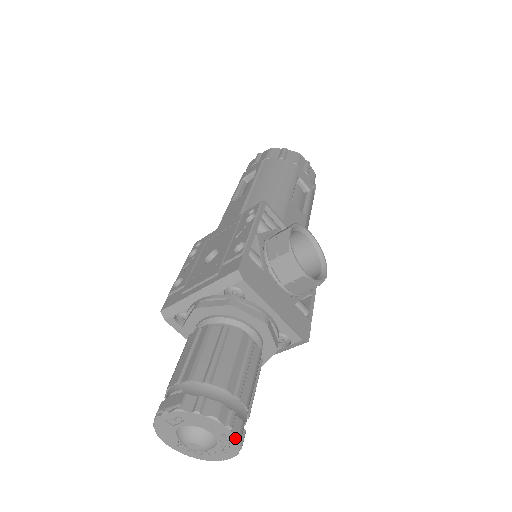
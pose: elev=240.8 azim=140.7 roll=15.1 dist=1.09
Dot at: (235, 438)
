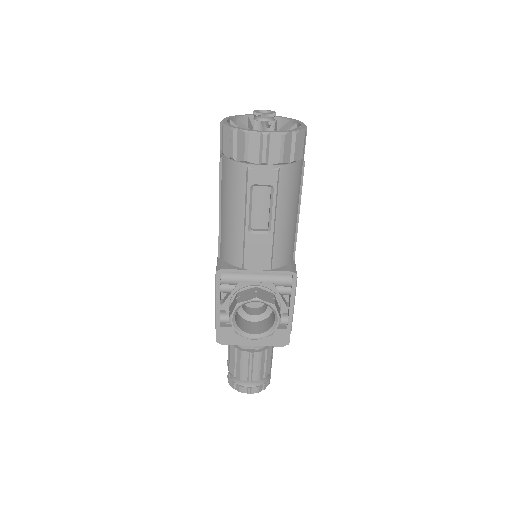
Dot at: (256, 392)
